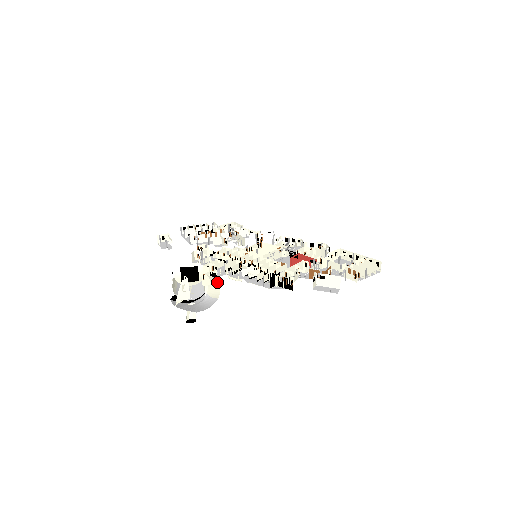
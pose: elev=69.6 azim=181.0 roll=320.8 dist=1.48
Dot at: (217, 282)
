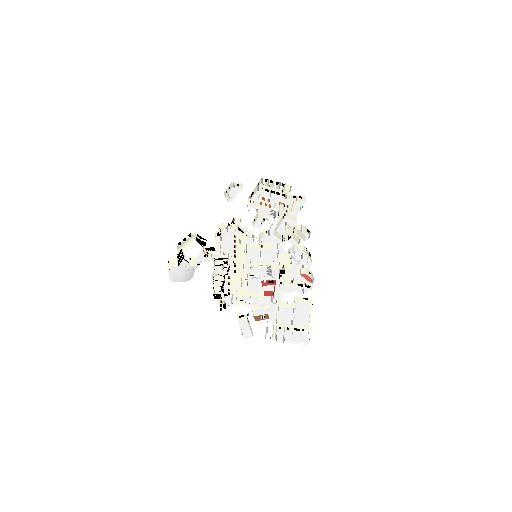
Dot at: occluded
